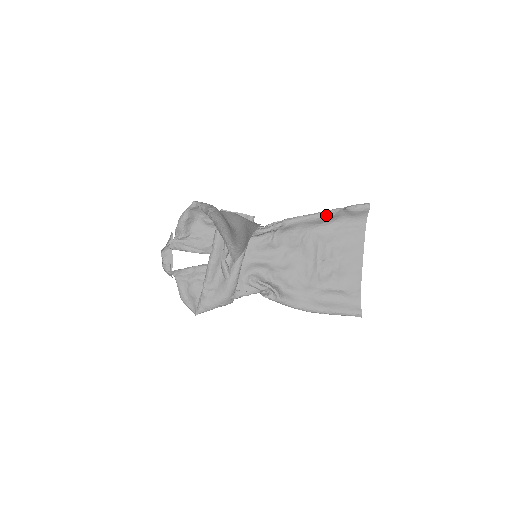
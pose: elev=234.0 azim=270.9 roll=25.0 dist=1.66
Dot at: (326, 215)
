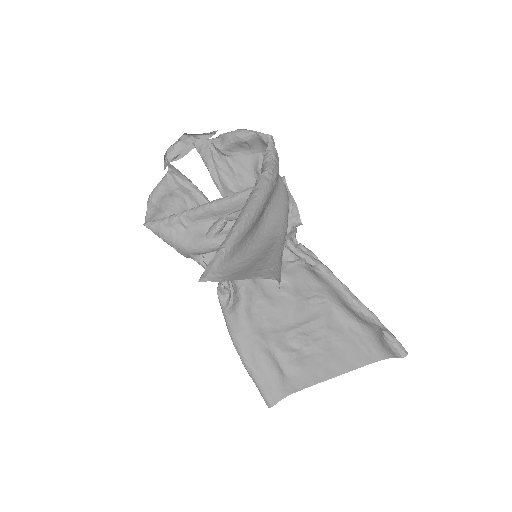
Dot at: (360, 311)
